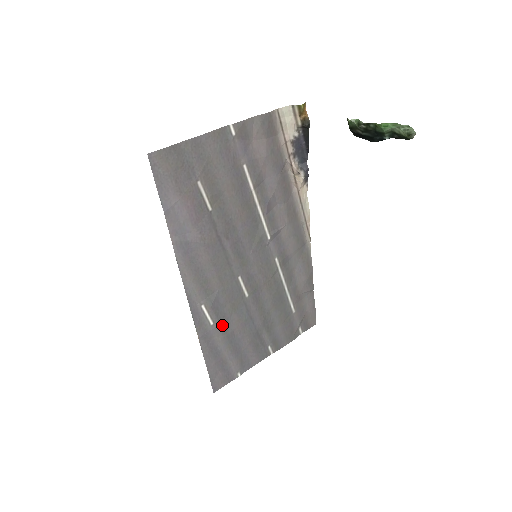
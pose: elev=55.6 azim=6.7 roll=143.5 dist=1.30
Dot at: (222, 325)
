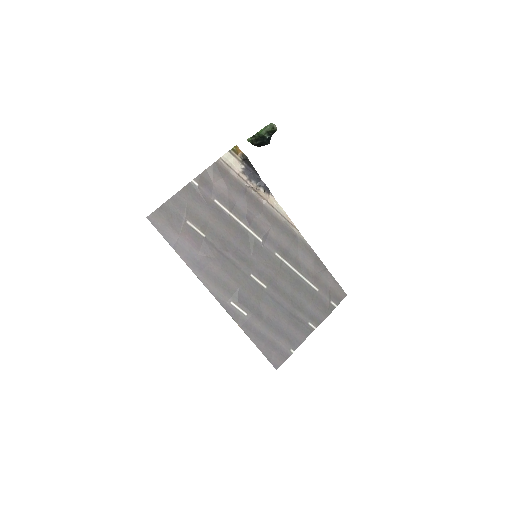
Dot at: (255, 314)
